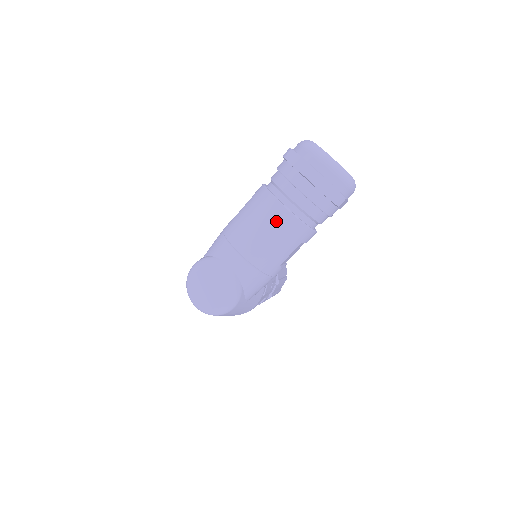
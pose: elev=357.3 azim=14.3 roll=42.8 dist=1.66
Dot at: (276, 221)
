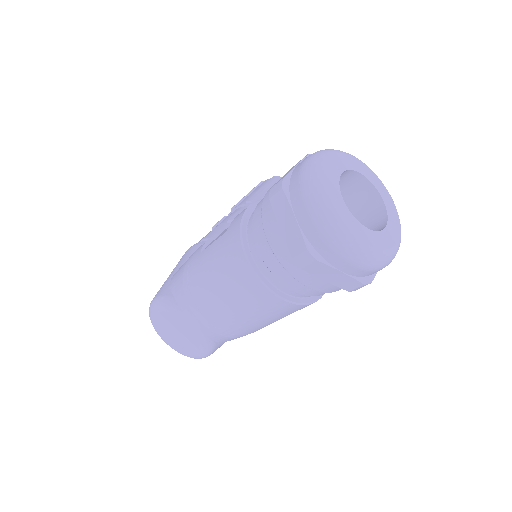
Dot at: (251, 298)
